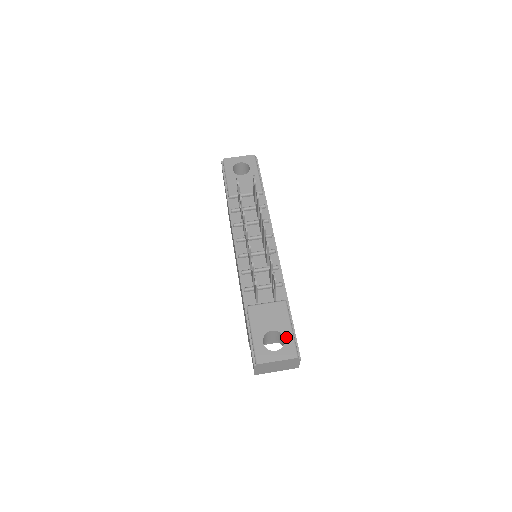
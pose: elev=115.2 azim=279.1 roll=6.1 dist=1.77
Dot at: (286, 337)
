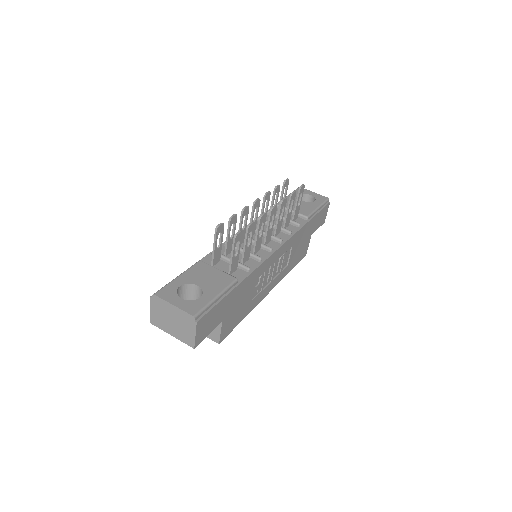
Dot at: (204, 297)
